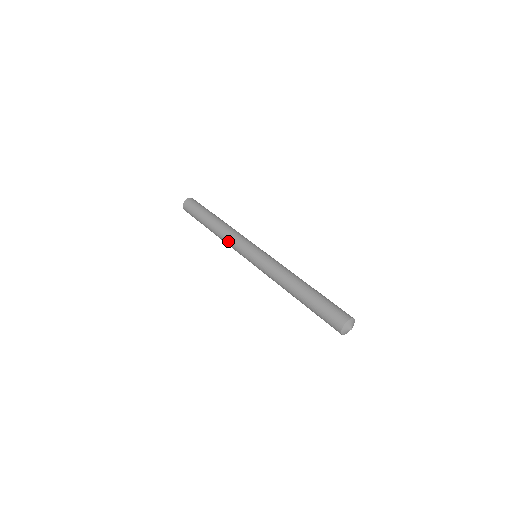
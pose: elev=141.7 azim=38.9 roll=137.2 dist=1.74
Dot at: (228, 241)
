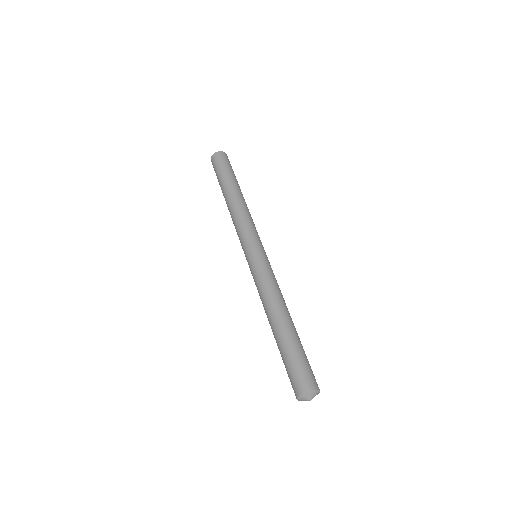
Dot at: occluded
